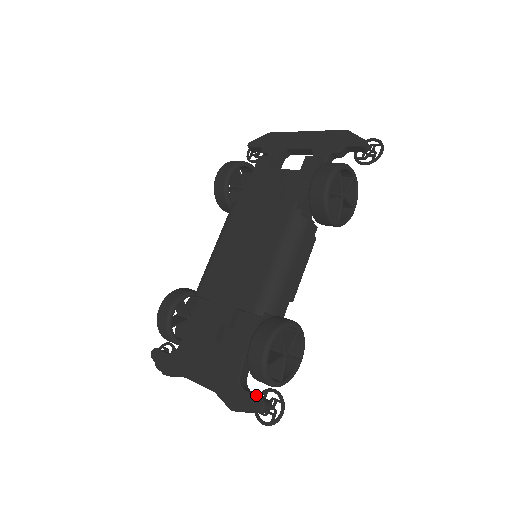
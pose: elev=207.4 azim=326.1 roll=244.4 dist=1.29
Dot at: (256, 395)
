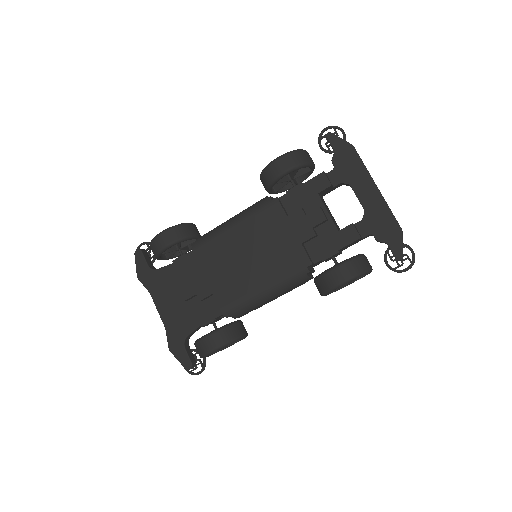
Dot at: (190, 358)
